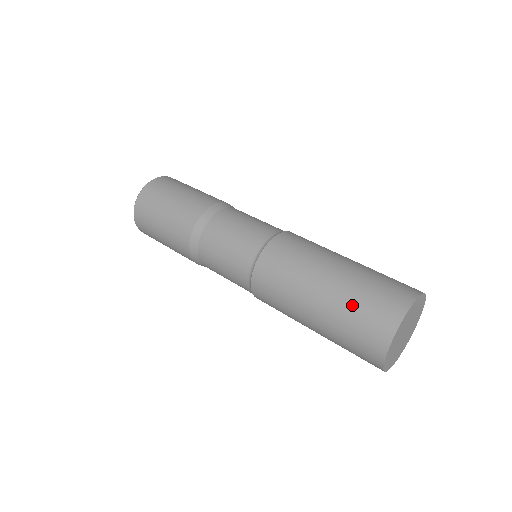
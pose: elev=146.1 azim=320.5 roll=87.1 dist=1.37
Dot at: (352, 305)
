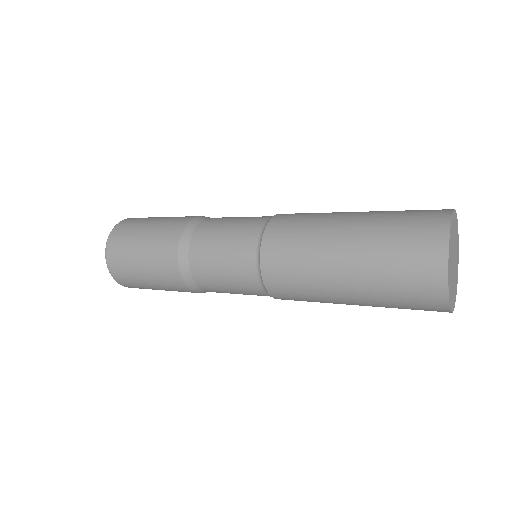
Dot at: (386, 244)
